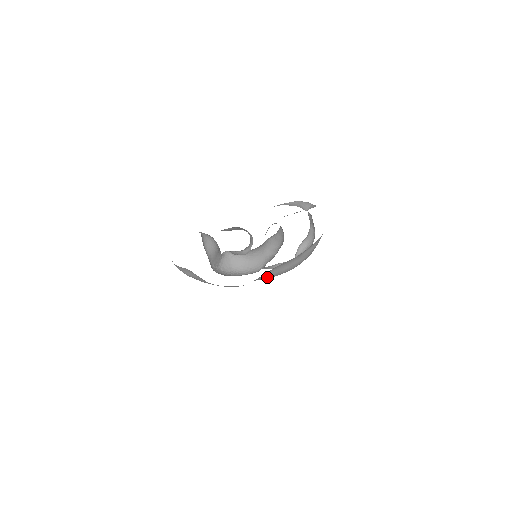
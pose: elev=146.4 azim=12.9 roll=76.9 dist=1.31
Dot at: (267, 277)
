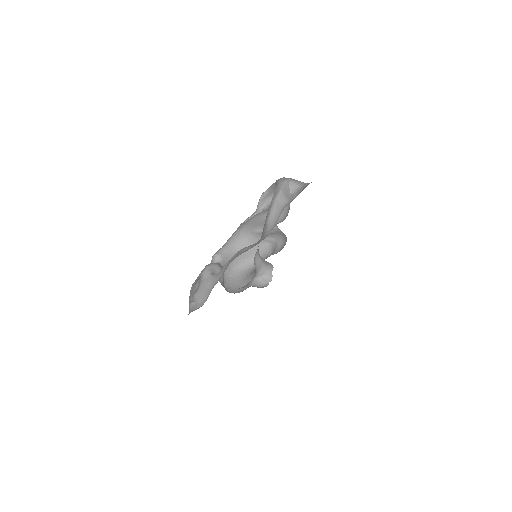
Dot at: occluded
